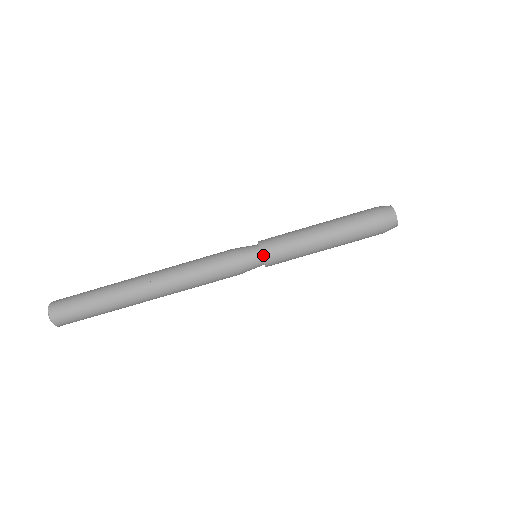
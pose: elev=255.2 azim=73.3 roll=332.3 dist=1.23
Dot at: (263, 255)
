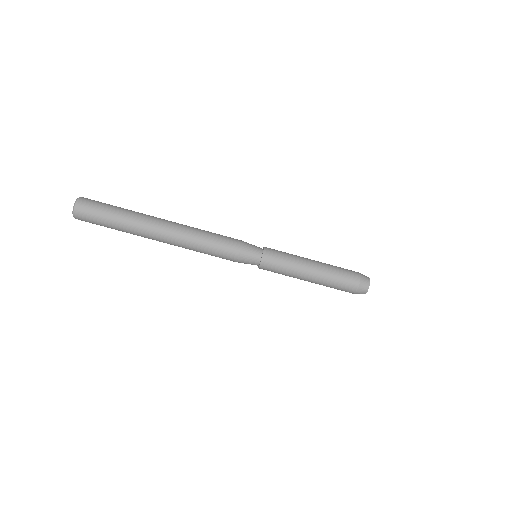
Dot at: (265, 250)
